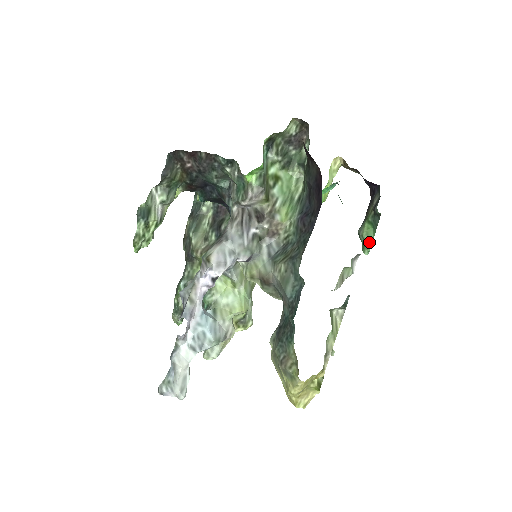
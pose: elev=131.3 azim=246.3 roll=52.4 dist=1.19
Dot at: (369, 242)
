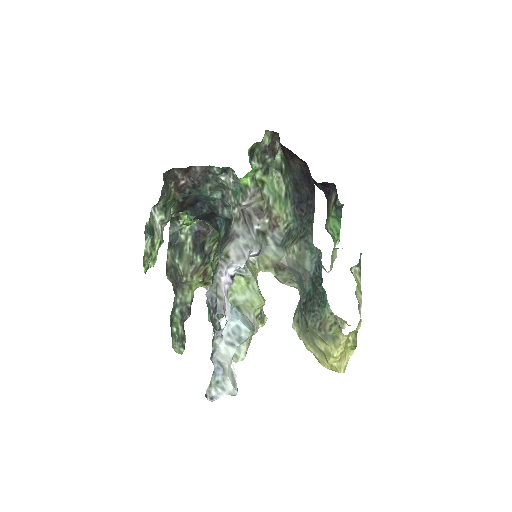
Dot at: (338, 232)
